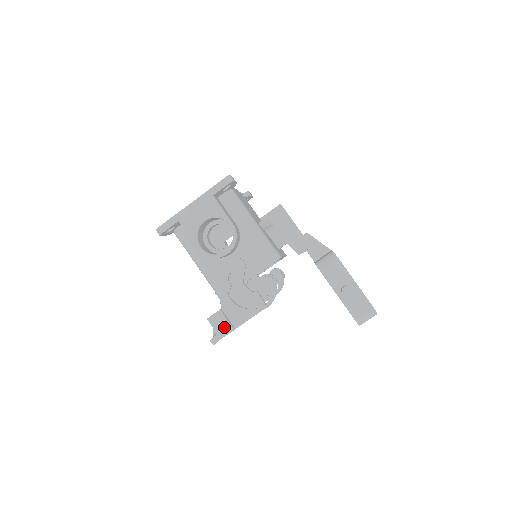
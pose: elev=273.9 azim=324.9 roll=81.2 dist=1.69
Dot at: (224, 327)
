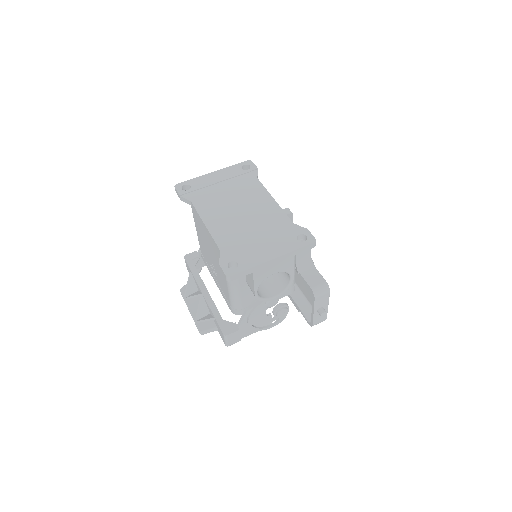
Dot at: (235, 341)
